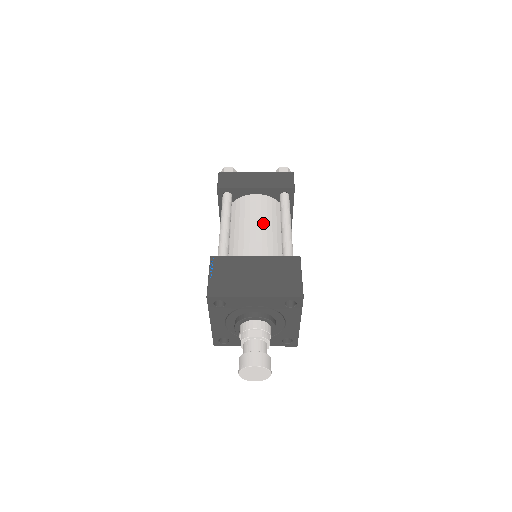
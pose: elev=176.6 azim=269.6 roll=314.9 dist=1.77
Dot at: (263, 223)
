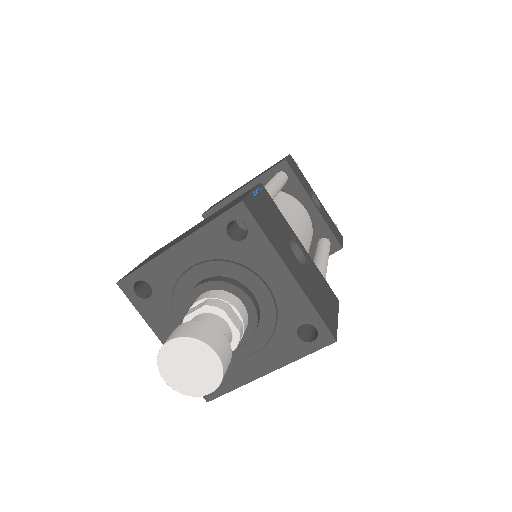
Dot at: occluded
